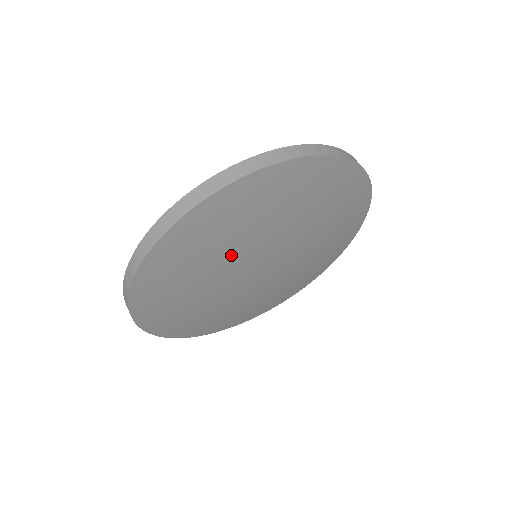
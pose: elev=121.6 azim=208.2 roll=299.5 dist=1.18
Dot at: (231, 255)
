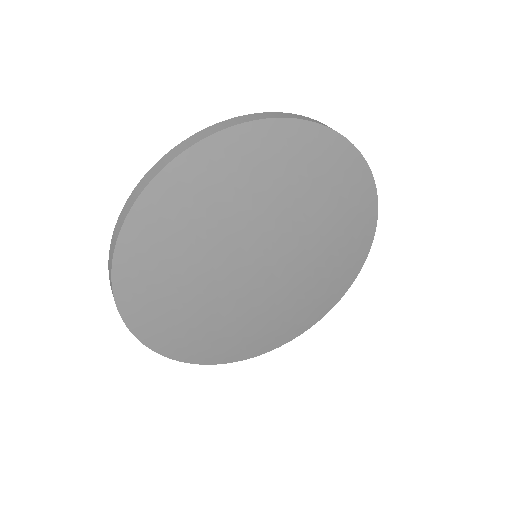
Dot at: (249, 214)
